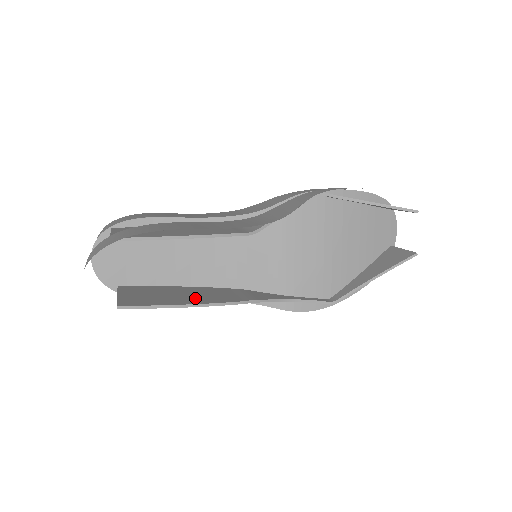
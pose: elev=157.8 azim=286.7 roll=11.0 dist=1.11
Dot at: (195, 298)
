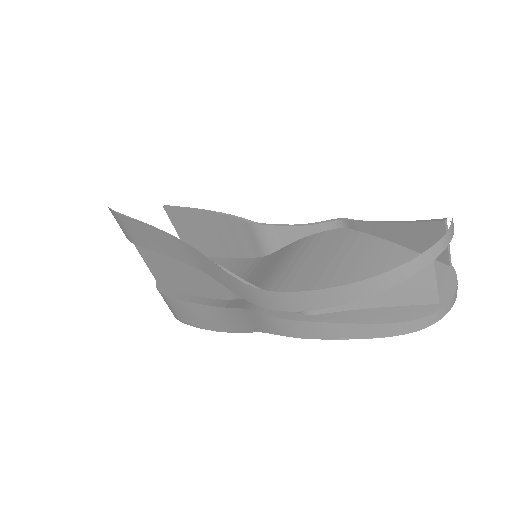
Dot at: (183, 262)
